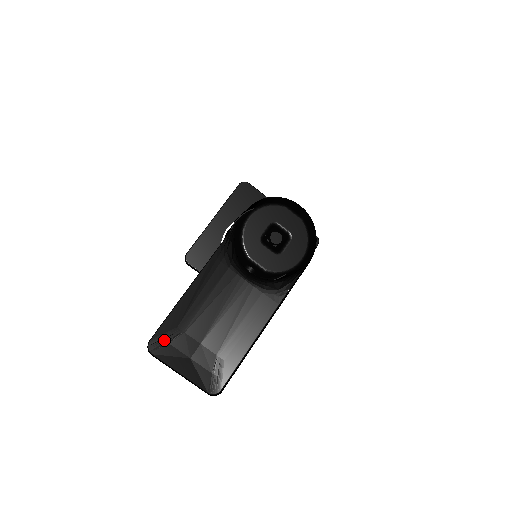
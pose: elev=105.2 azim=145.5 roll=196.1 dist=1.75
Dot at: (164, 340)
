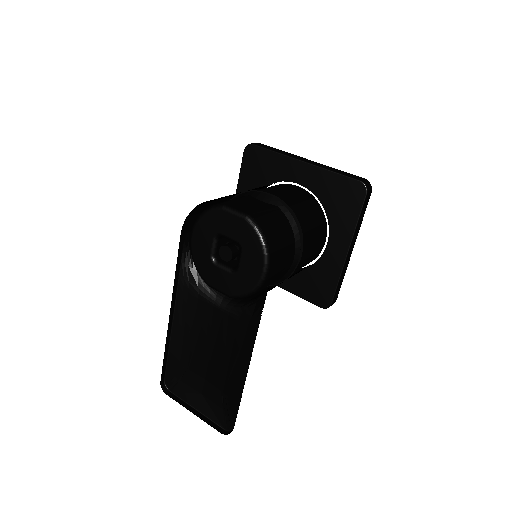
Dot at: (175, 378)
